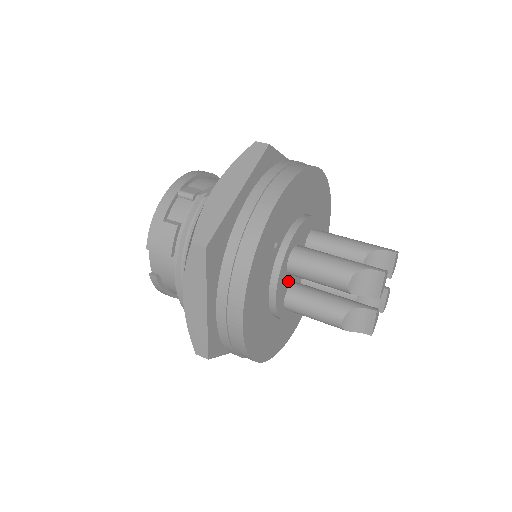
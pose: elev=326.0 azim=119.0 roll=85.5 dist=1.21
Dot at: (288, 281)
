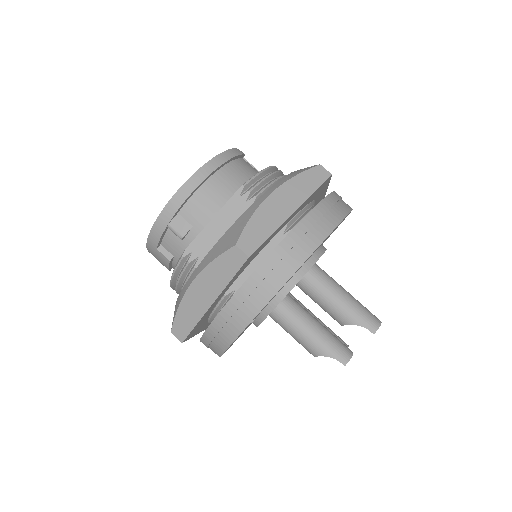
Dot at: occluded
